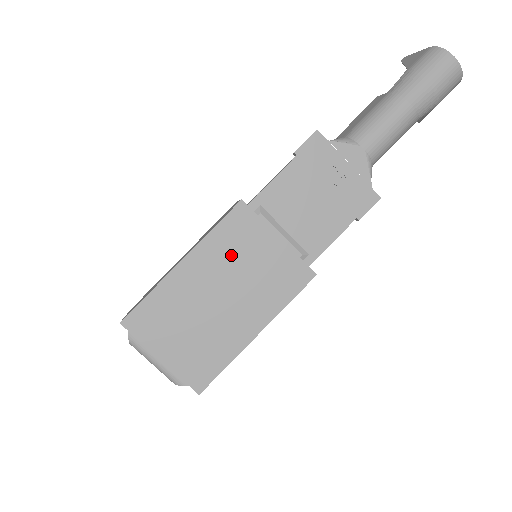
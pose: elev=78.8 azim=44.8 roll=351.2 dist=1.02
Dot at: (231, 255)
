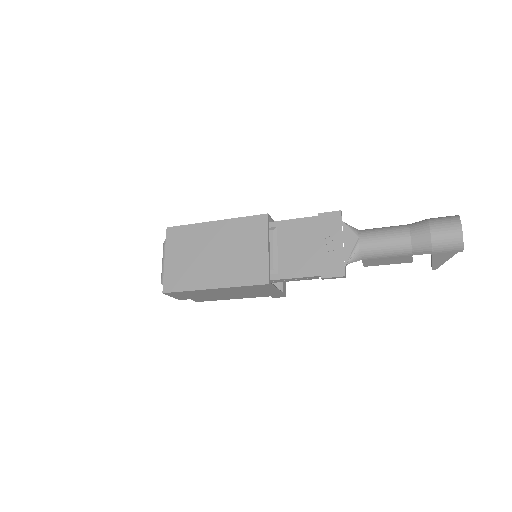
Dot at: (238, 237)
